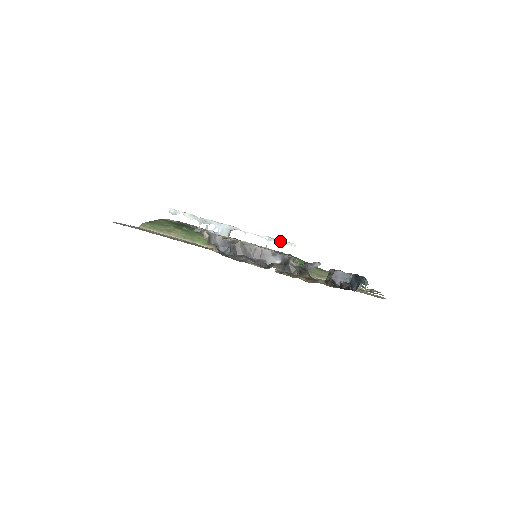
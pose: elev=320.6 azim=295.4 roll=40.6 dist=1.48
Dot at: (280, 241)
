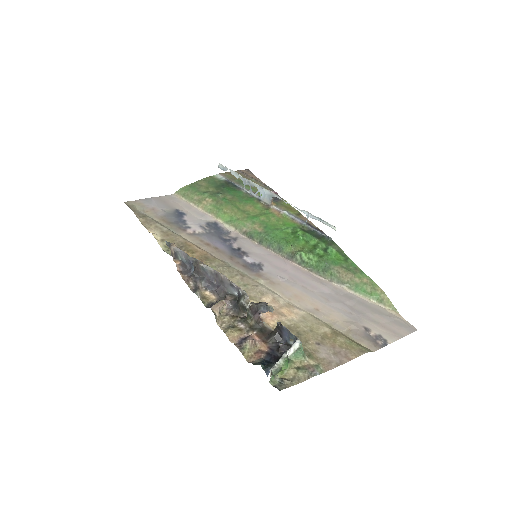
Dot at: (319, 220)
